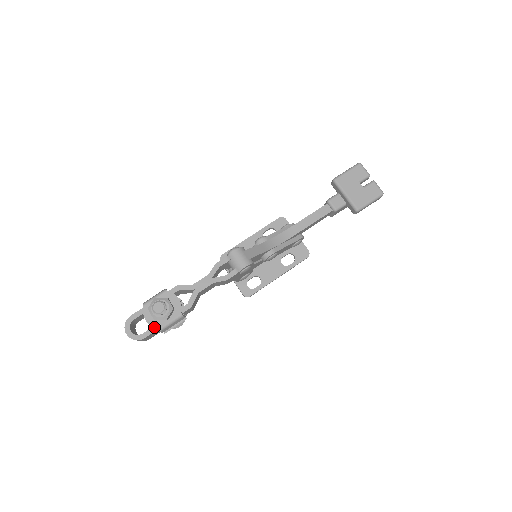
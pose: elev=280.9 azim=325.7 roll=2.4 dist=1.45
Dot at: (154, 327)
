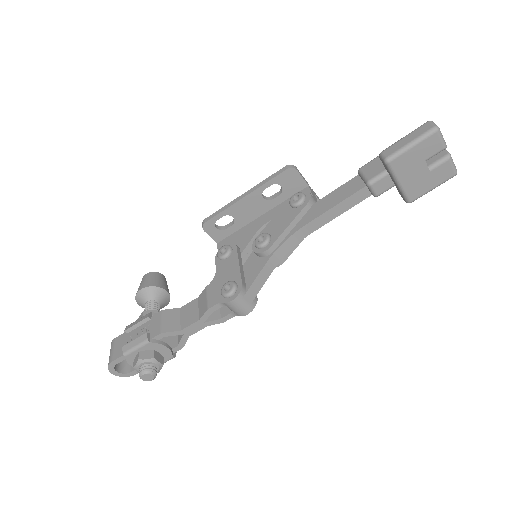
Dot at: occluded
